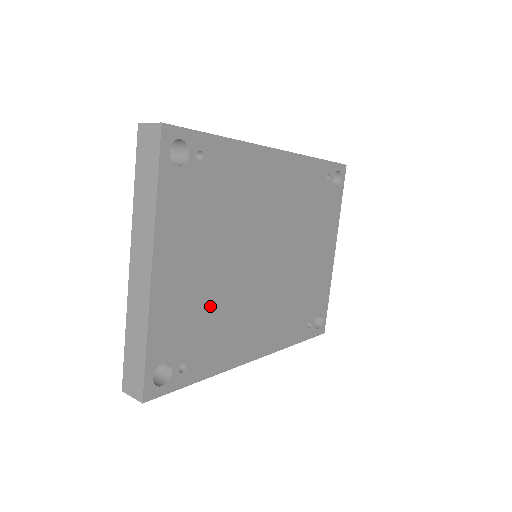
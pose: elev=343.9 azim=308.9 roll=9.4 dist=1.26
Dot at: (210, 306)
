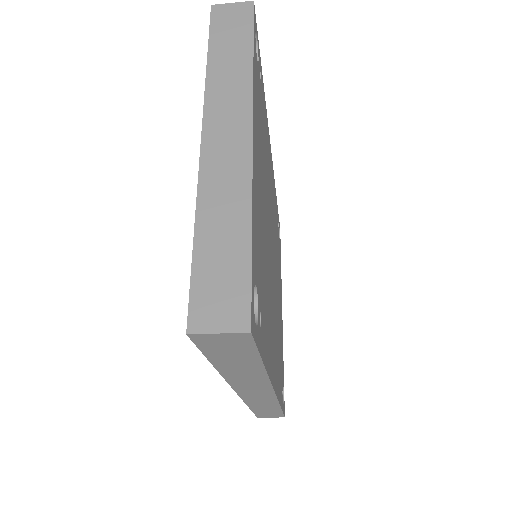
Dot at: (264, 256)
